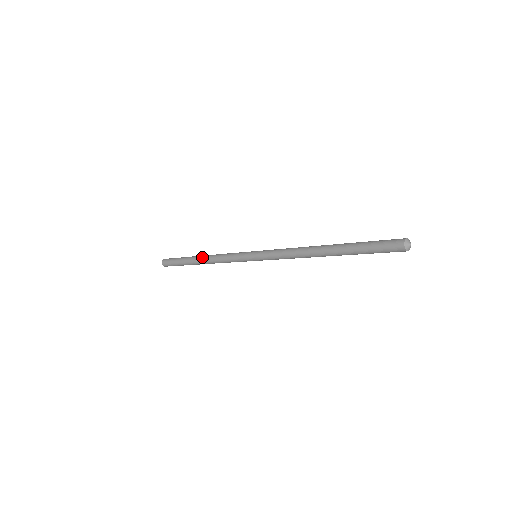
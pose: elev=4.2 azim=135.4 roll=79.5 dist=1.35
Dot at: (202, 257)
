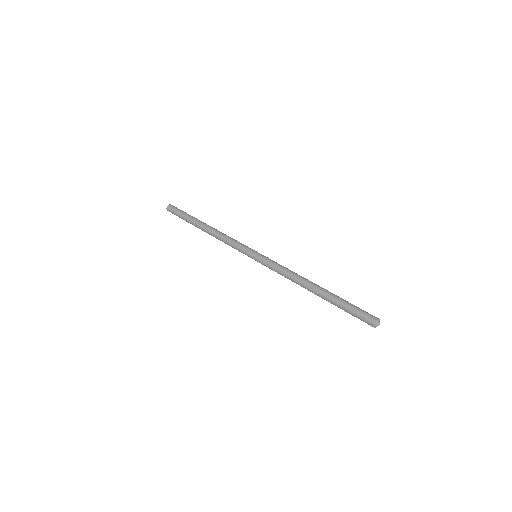
Dot at: (207, 228)
